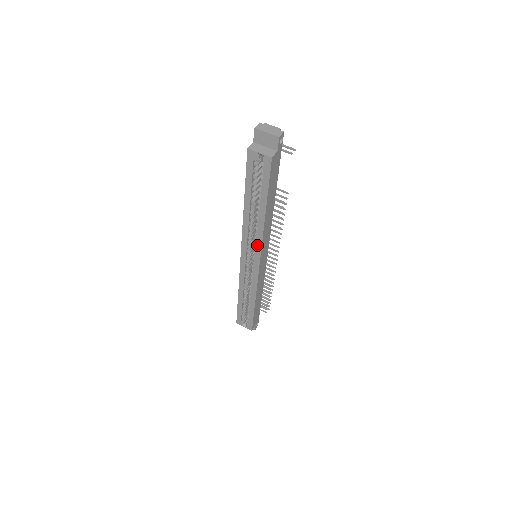
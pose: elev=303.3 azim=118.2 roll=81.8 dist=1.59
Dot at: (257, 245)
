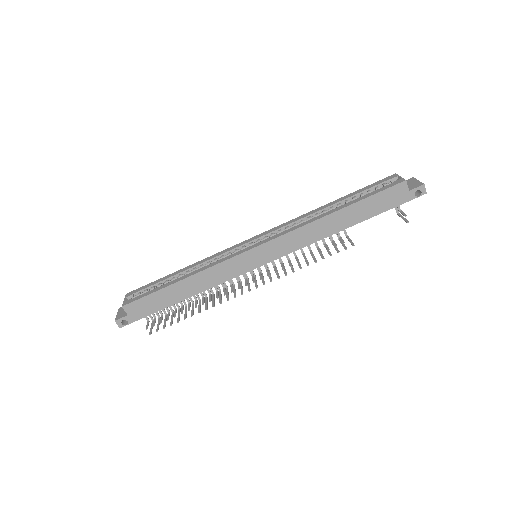
Dot at: (285, 231)
